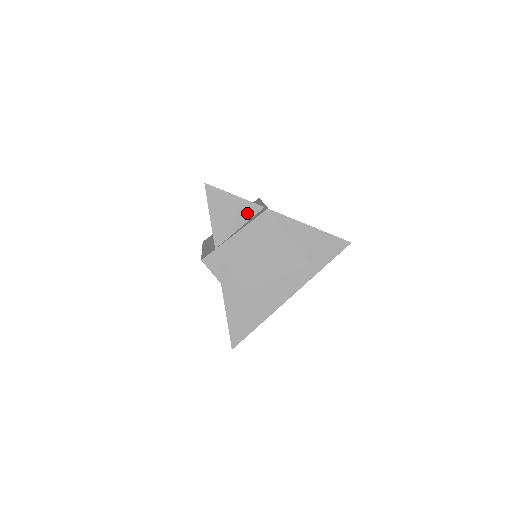
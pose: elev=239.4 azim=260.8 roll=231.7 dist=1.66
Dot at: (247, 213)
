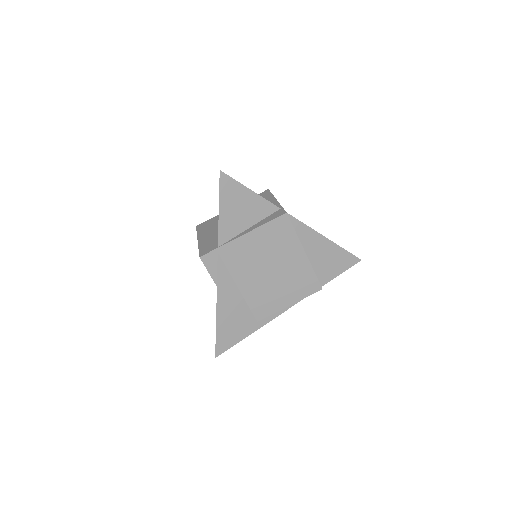
Dot at: (260, 212)
